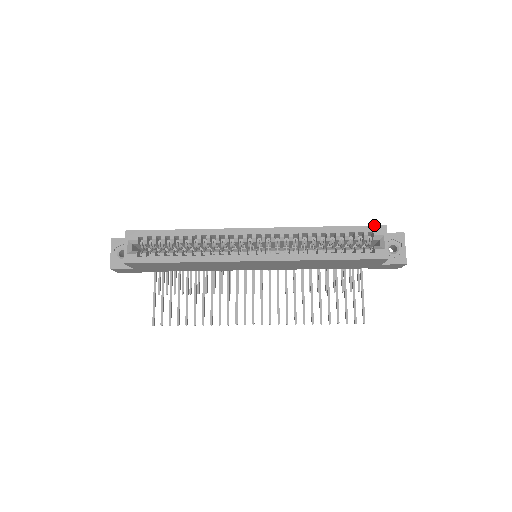
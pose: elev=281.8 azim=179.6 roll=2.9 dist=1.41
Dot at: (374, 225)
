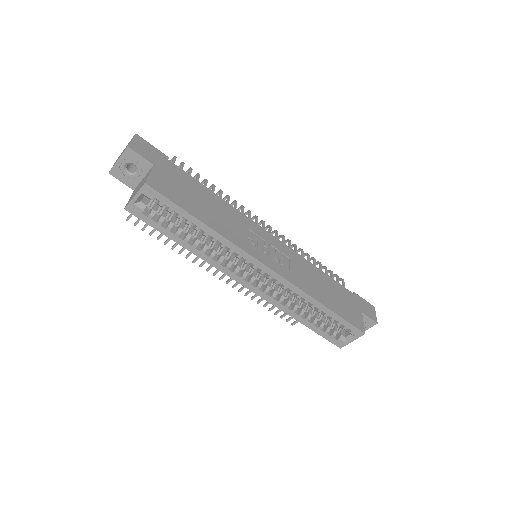
Dot at: (358, 328)
